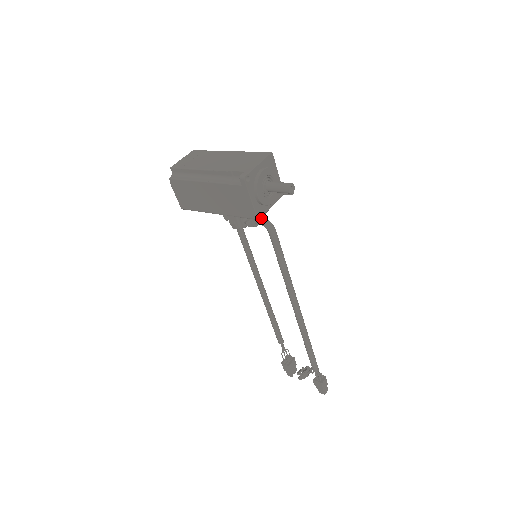
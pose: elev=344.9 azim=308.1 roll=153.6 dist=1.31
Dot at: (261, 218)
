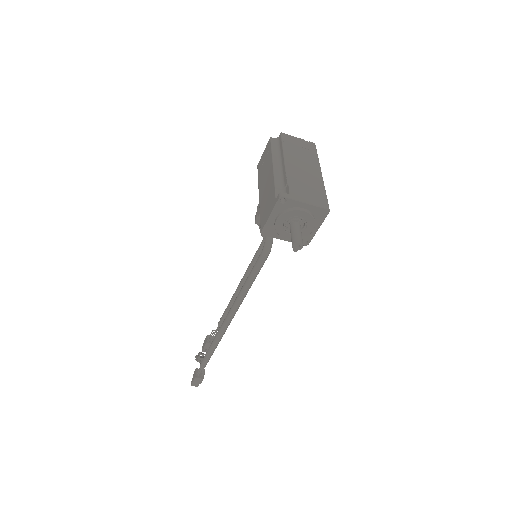
Dot at: (270, 237)
